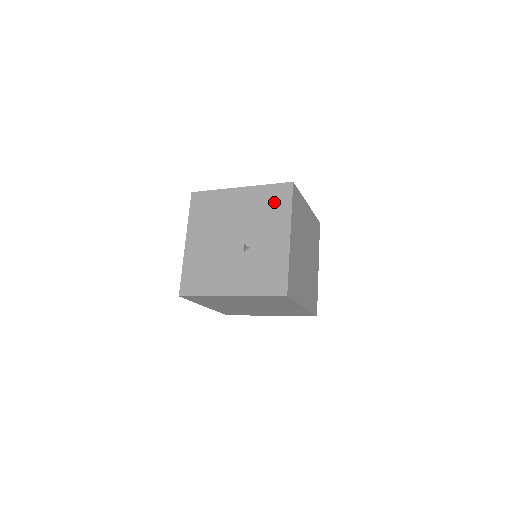
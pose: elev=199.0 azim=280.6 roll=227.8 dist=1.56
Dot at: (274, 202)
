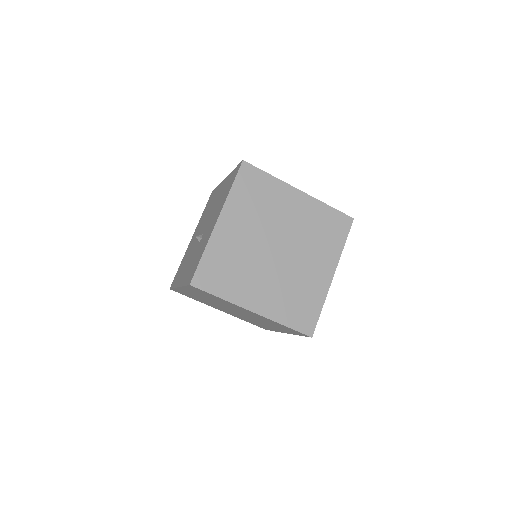
Dot at: (228, 186)
